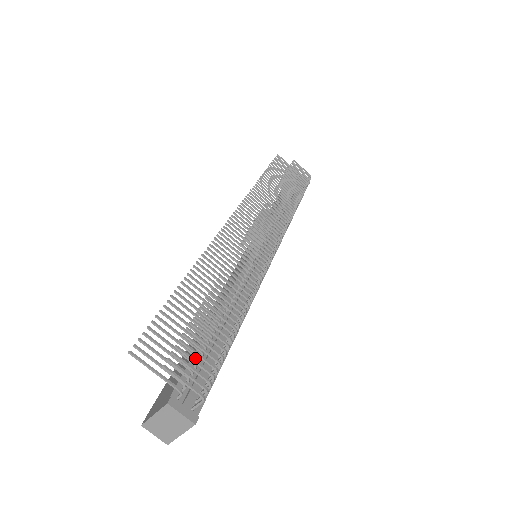
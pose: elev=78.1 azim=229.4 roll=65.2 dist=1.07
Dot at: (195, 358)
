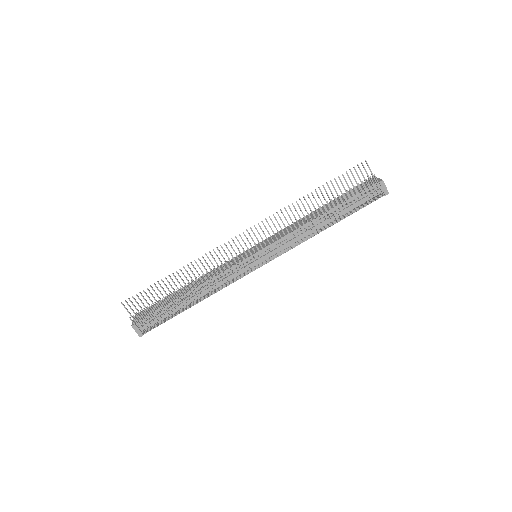
Dot at: (158, 311)
